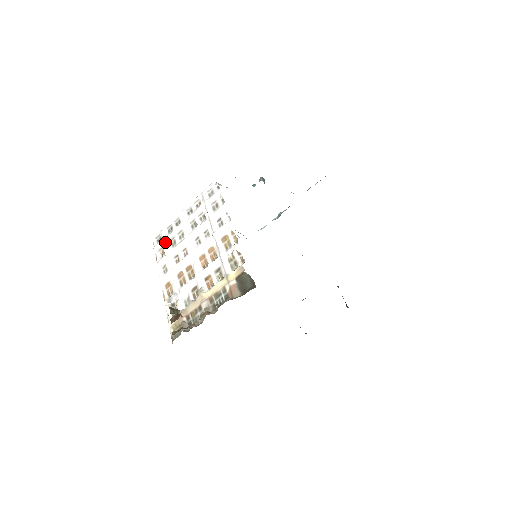
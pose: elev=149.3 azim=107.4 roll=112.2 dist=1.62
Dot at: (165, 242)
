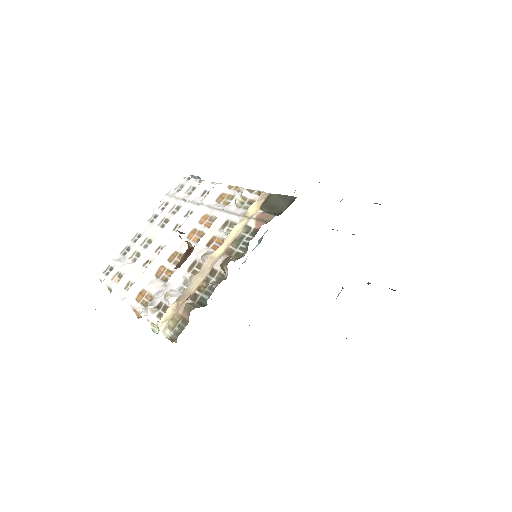
Dot at: (121, 264)
